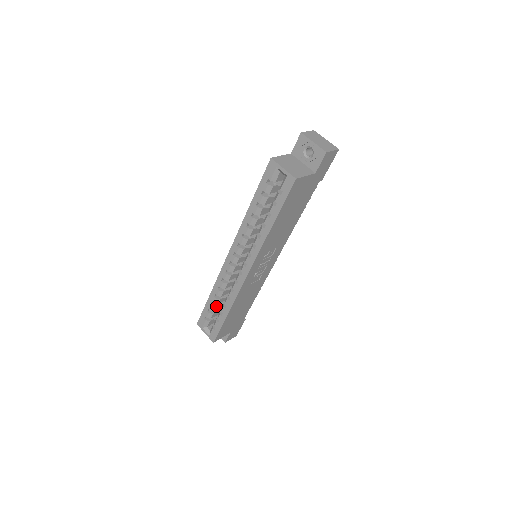
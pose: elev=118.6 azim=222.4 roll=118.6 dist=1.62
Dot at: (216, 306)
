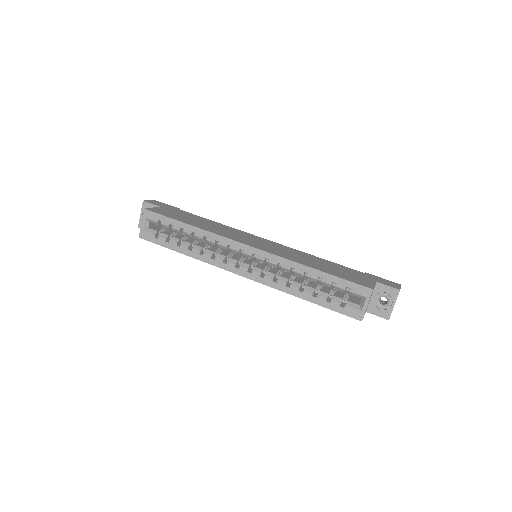
Dot at: (181, 232)
